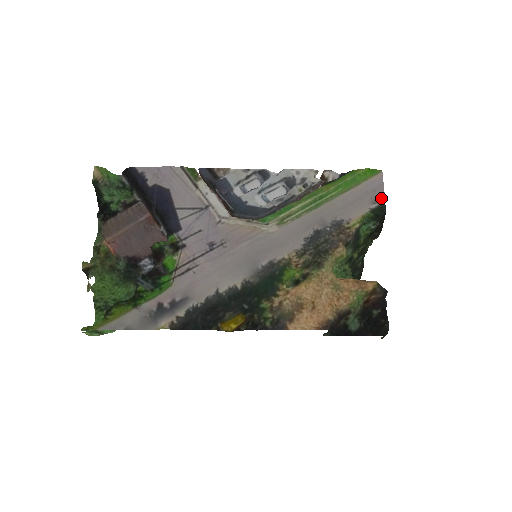
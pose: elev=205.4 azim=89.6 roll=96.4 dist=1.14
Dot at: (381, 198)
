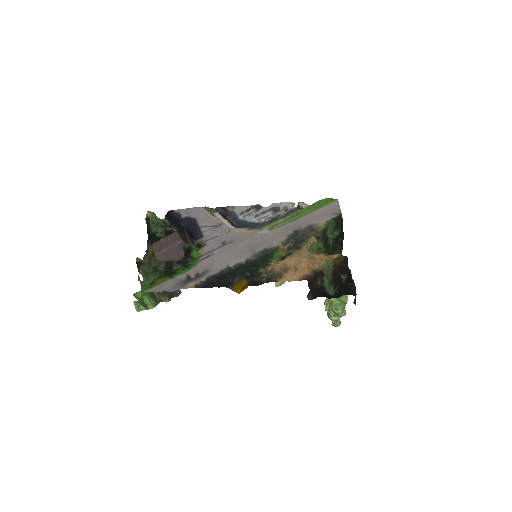
Dot at: (338, 212)
